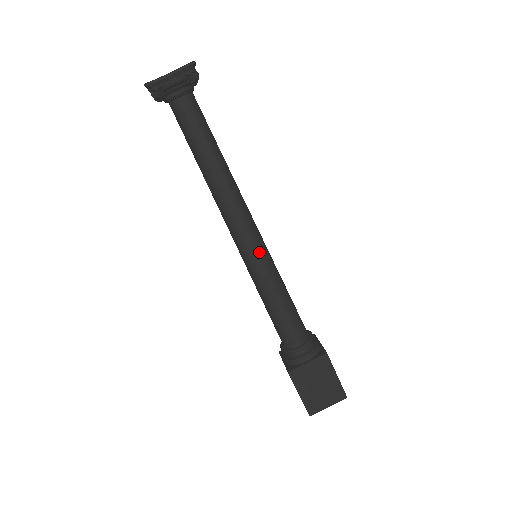
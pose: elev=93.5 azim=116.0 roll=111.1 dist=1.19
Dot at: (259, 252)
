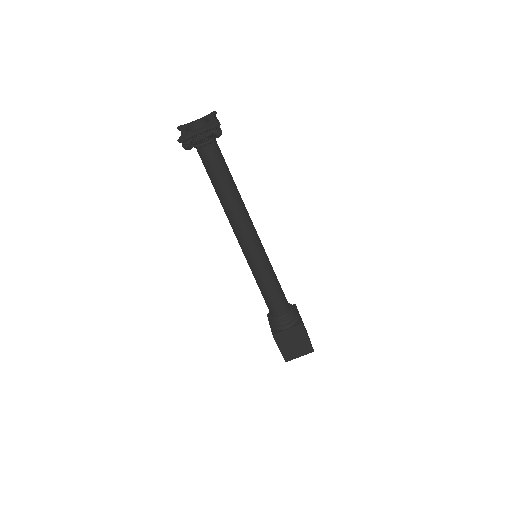
Dot at: (259, 257)
